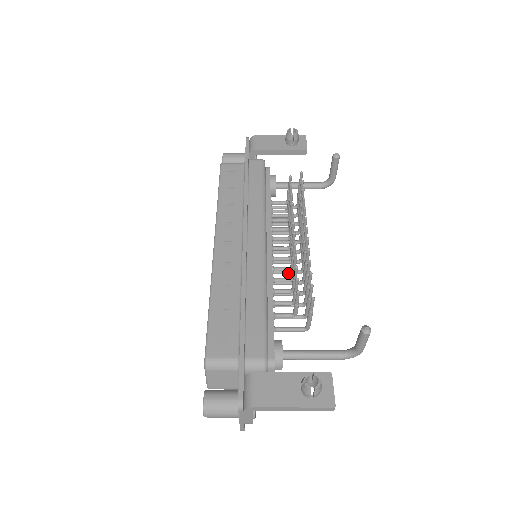
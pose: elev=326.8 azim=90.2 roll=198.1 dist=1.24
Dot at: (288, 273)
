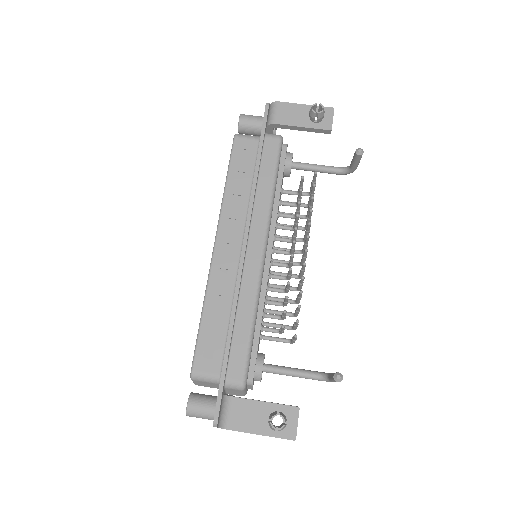
Dot at: occluded
